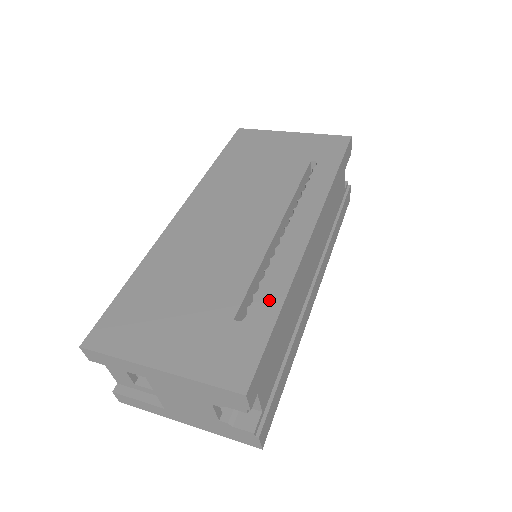
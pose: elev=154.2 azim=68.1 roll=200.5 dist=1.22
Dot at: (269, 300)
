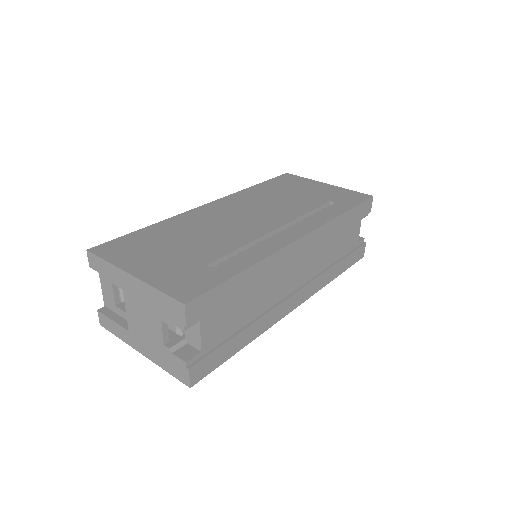
Dot at: (240, 262)
